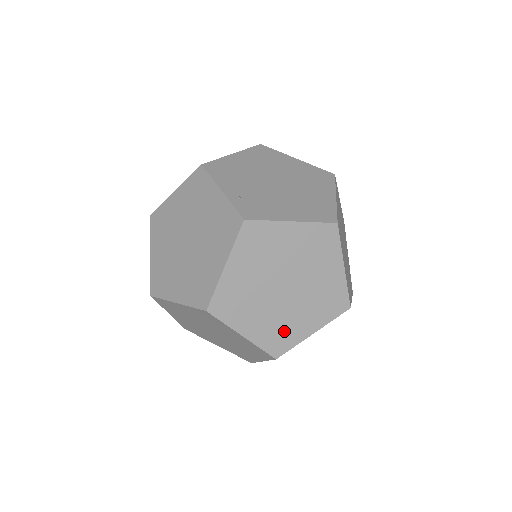
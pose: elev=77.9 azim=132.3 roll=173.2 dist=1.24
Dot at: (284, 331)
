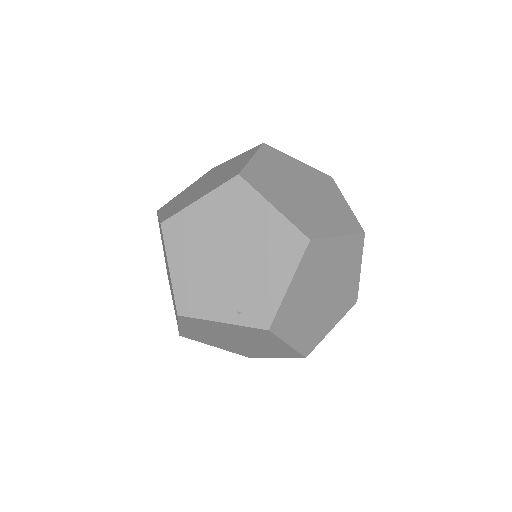
Dot at: (347, 295)
